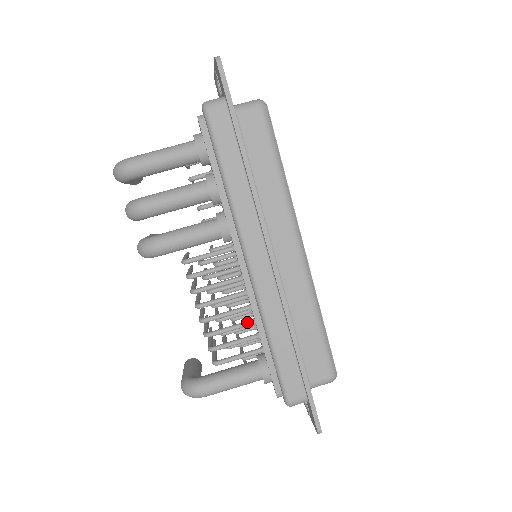
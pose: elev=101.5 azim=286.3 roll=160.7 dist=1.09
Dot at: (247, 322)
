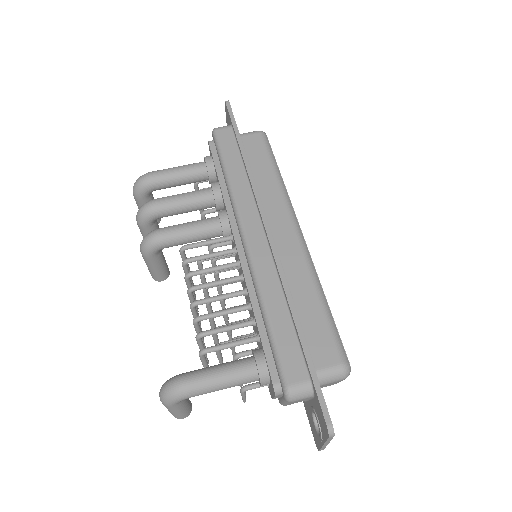
Dot at: (242, 305)
